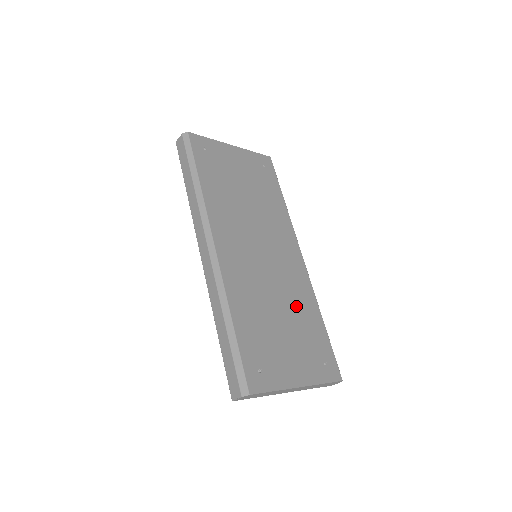
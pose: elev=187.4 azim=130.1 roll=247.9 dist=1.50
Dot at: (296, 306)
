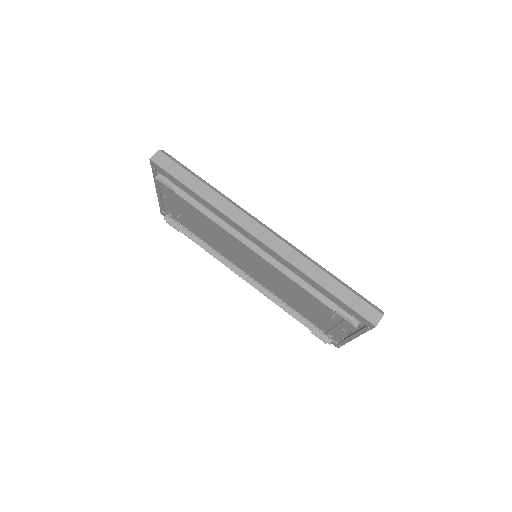
Dot at: occluded
